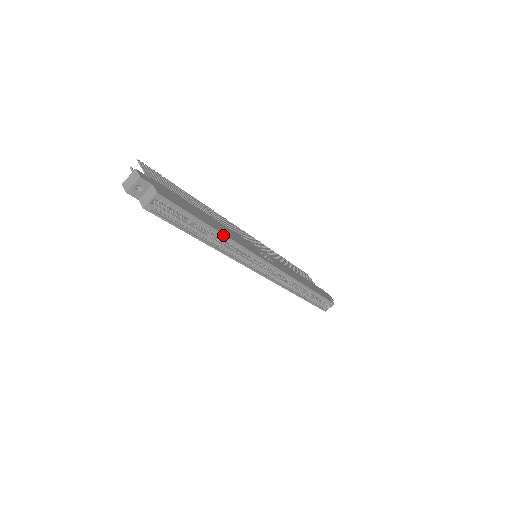
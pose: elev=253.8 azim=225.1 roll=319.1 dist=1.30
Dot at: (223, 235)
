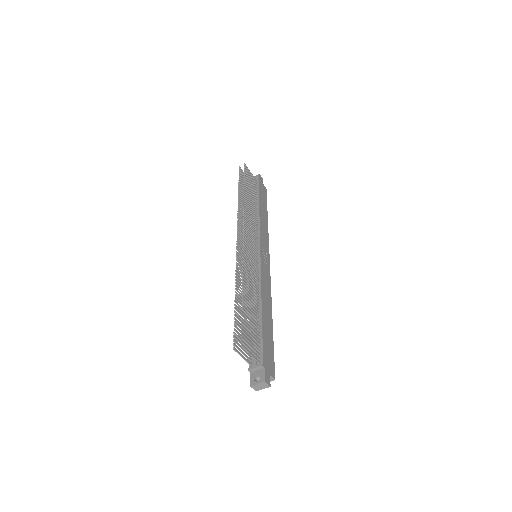
Dot at: (271, 315)
